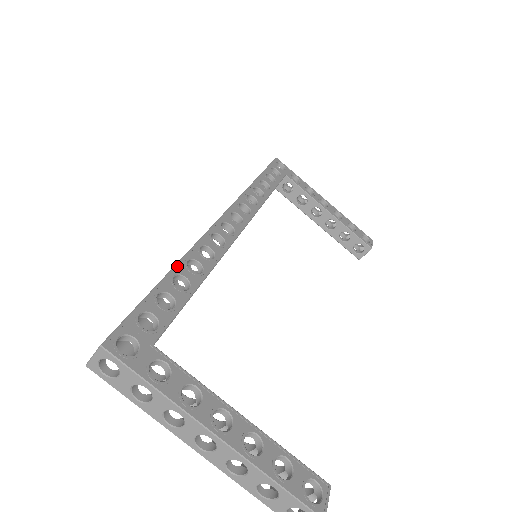
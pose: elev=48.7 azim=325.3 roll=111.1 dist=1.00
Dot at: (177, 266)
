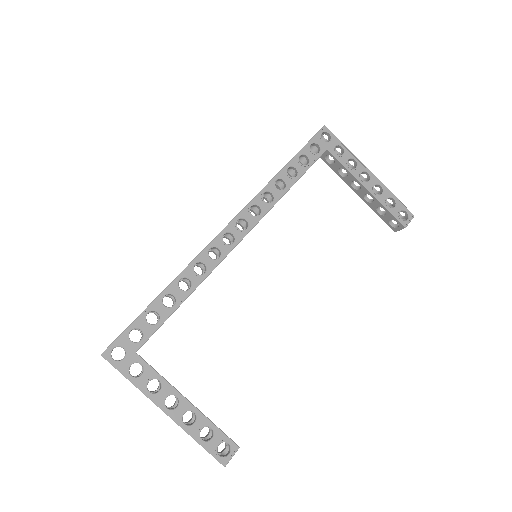
Dot at: (169, 286)
